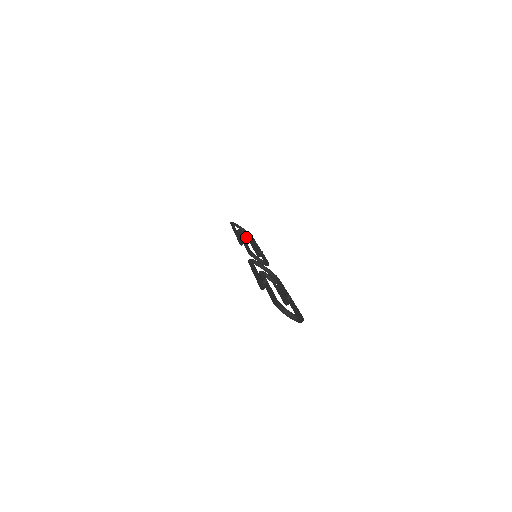
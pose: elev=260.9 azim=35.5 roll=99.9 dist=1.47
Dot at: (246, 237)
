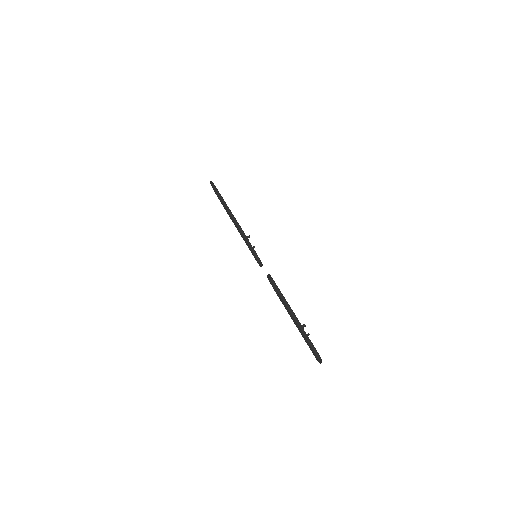
Dot at: (223, 205)
